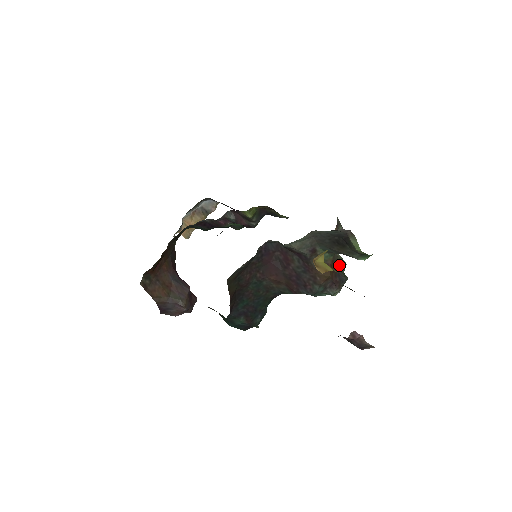
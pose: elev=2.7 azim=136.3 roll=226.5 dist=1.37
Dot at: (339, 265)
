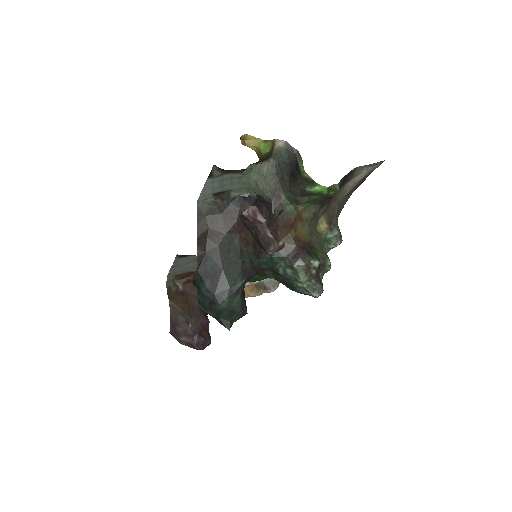
Dot at: (317, 251)
